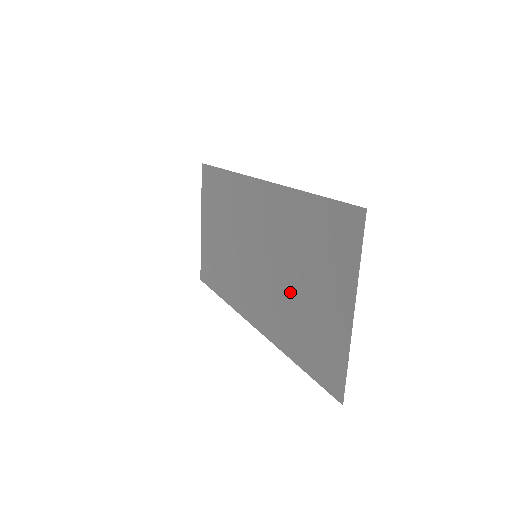
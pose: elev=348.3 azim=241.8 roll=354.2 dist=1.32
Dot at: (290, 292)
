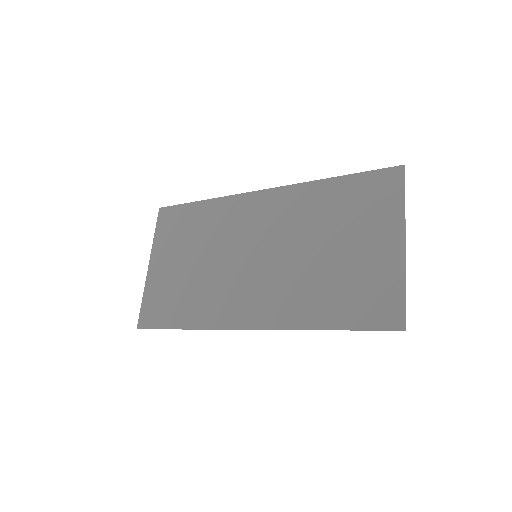
Dot at: (315, 264)
